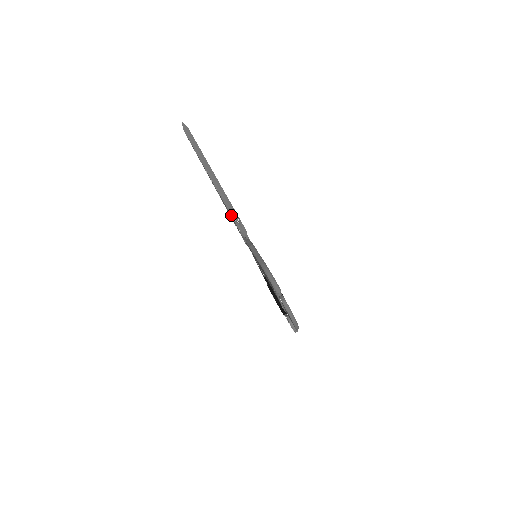
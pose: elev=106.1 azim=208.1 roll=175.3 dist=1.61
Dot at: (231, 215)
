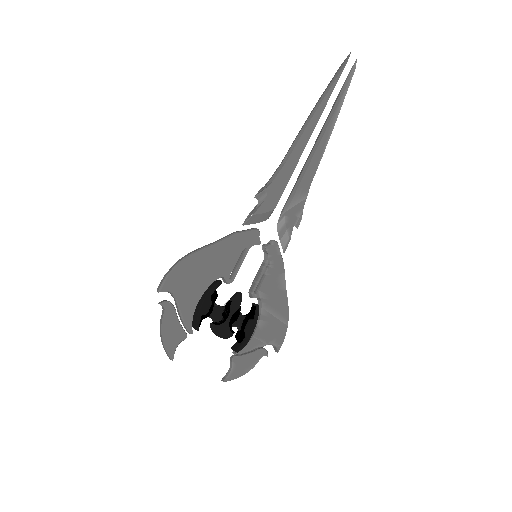
Dot at: occluded
